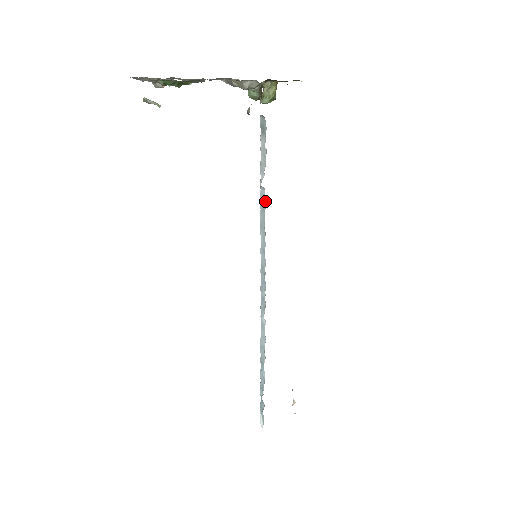
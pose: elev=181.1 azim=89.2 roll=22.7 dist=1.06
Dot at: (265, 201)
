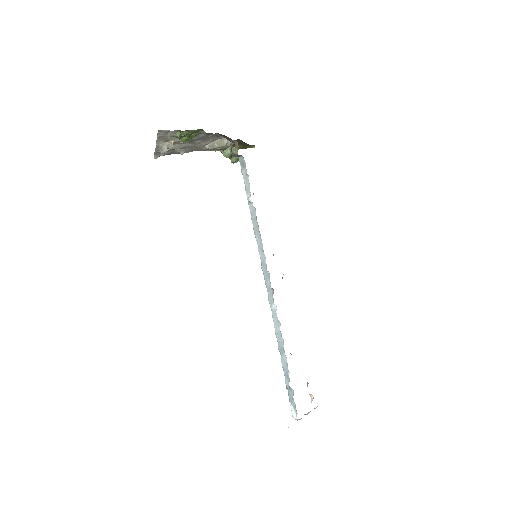
Dot at: (255, 211)
